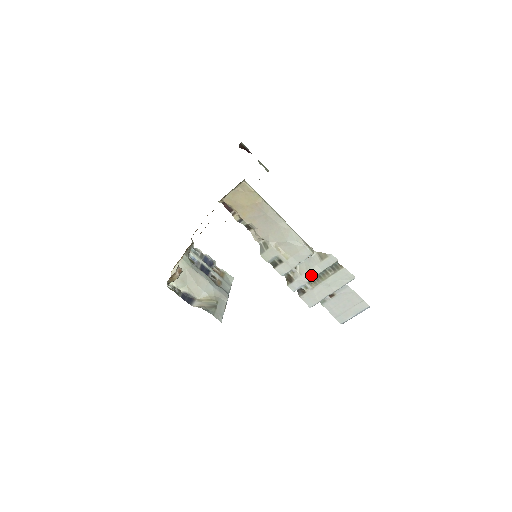
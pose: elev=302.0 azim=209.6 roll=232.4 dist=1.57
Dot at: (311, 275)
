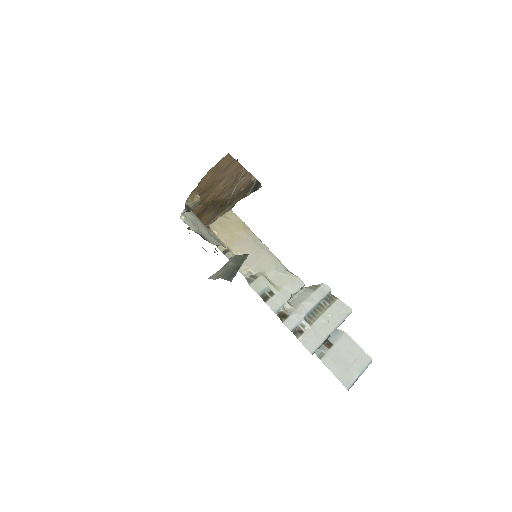
Dot at: (307, 308)
